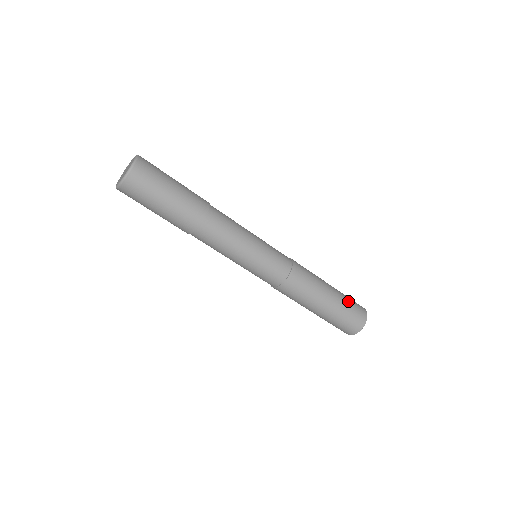
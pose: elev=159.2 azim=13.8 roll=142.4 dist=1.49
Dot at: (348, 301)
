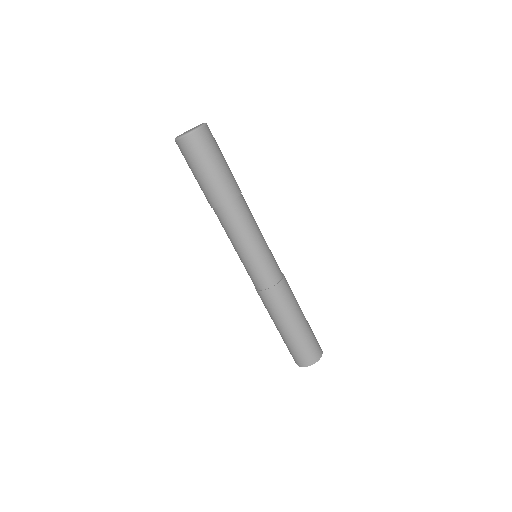
Dot at: occluded
